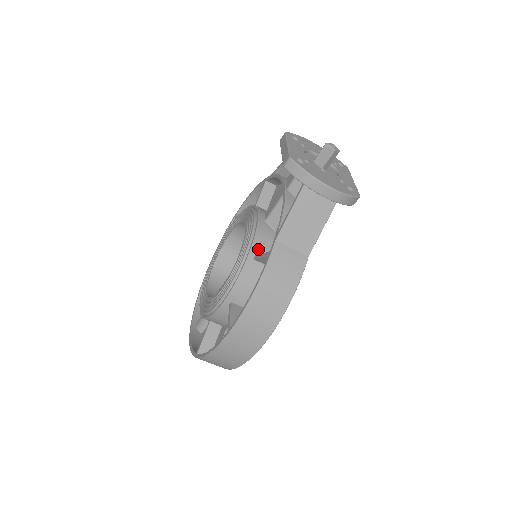
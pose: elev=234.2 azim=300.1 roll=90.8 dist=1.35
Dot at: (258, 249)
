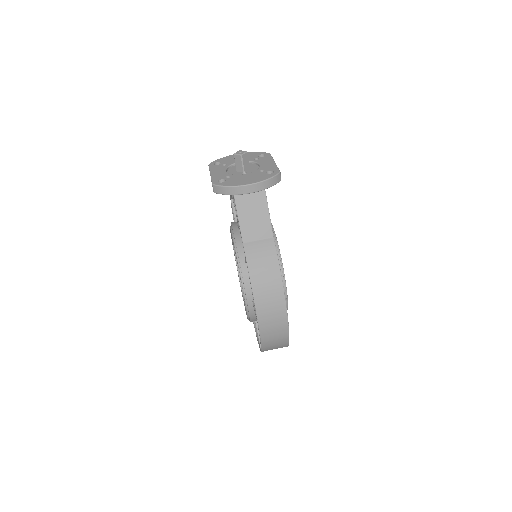
Dot at: (244, 254)
